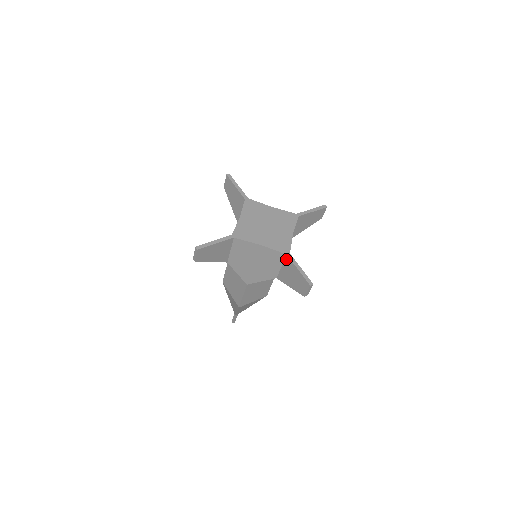
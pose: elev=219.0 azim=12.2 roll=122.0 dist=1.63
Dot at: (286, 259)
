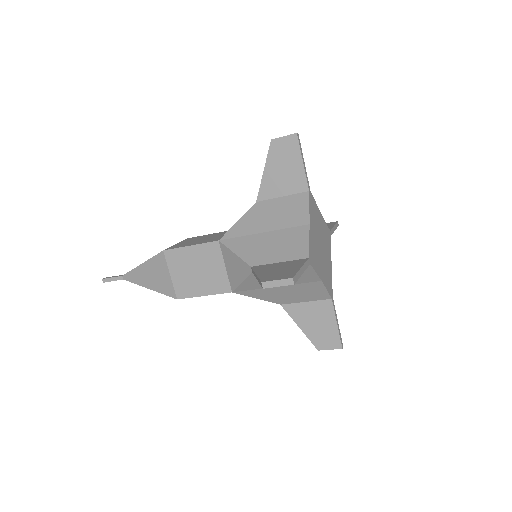
Dot at: (325, 302)
